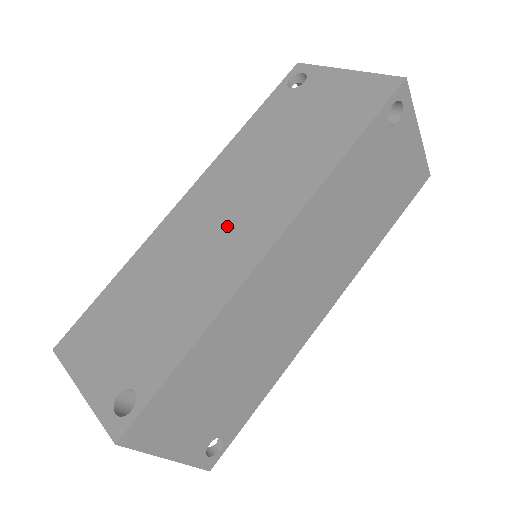
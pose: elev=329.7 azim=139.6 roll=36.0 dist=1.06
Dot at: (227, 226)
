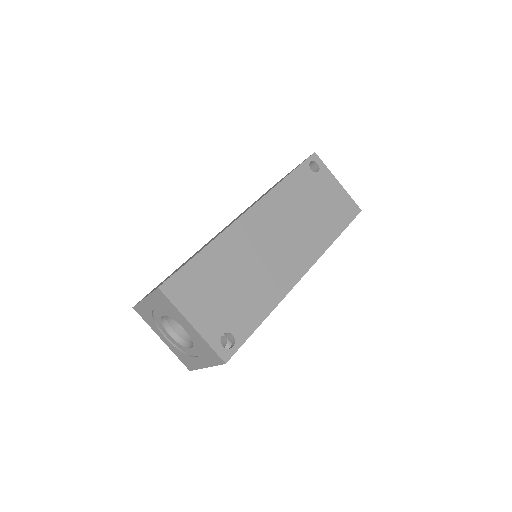
Dot at: occluded
